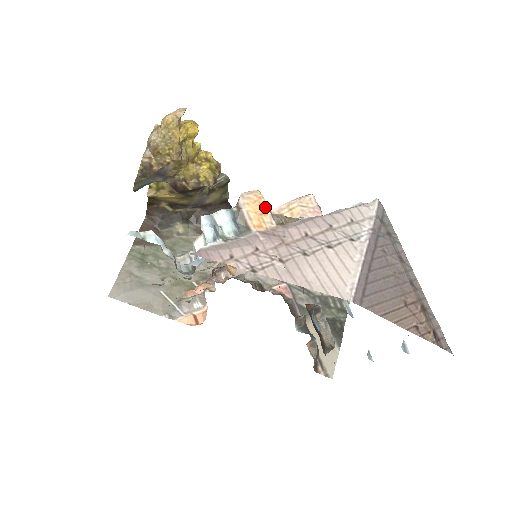
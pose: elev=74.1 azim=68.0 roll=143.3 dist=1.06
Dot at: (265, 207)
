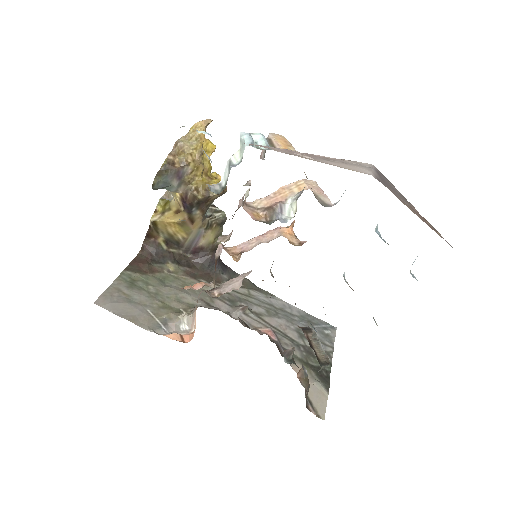
Dot at: (289, 143)
